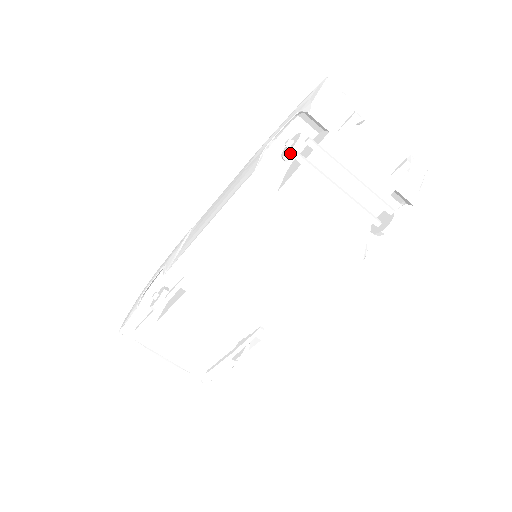
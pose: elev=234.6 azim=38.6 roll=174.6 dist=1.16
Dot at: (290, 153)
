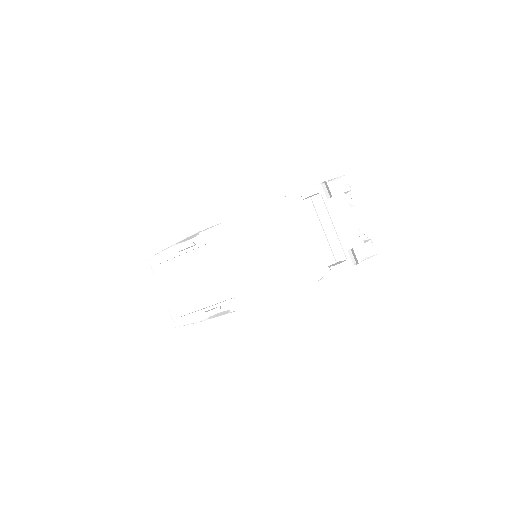
Dot at: (307, 195)
